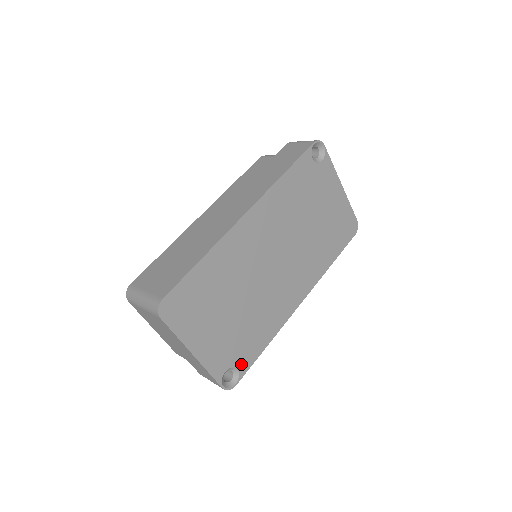
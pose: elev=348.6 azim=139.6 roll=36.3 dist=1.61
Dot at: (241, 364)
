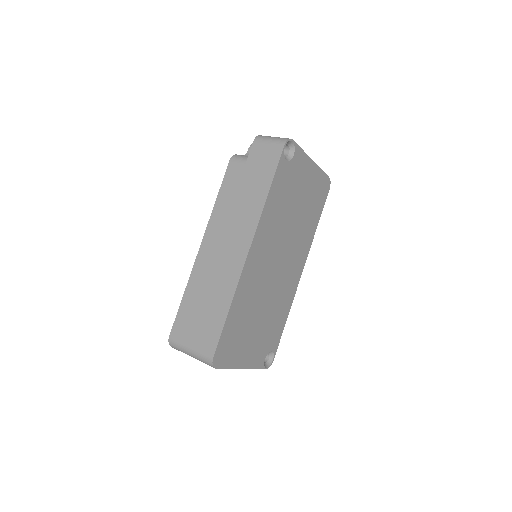
Dot at: (273, 346)
